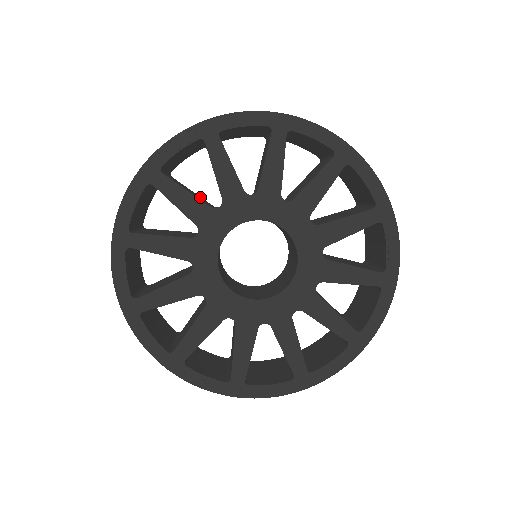
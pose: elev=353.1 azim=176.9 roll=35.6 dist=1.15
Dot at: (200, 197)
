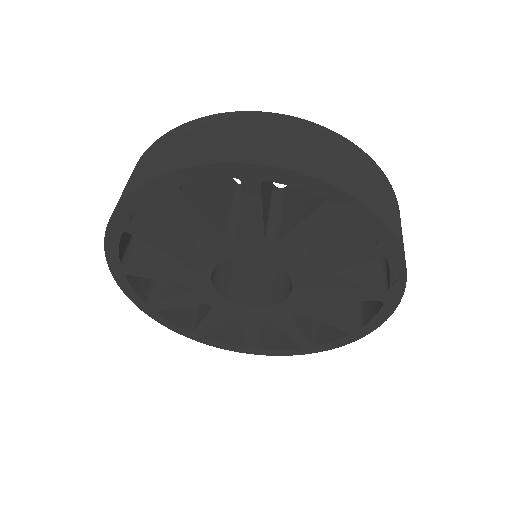
Dot at: occluded
